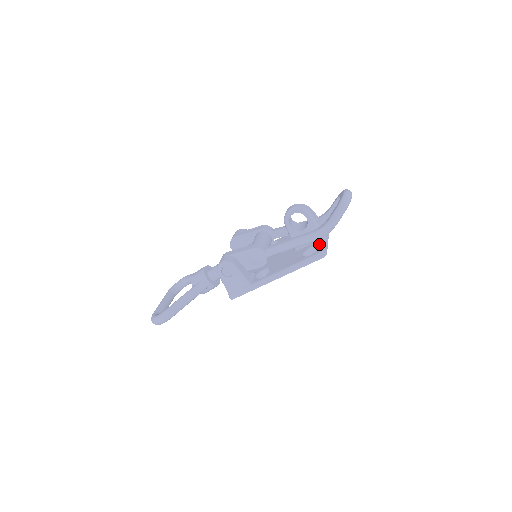
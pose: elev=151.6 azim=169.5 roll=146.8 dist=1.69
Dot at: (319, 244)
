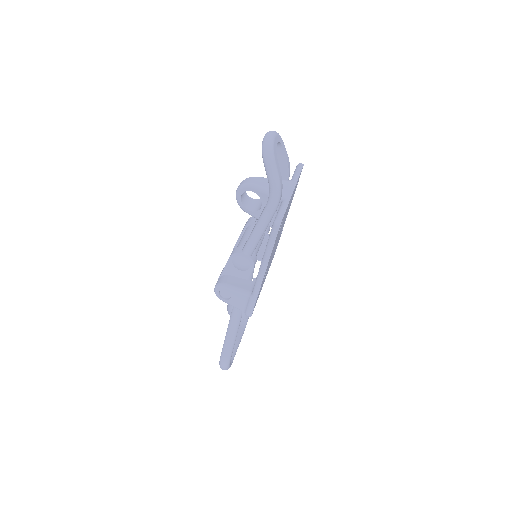
Dot at: occluded
